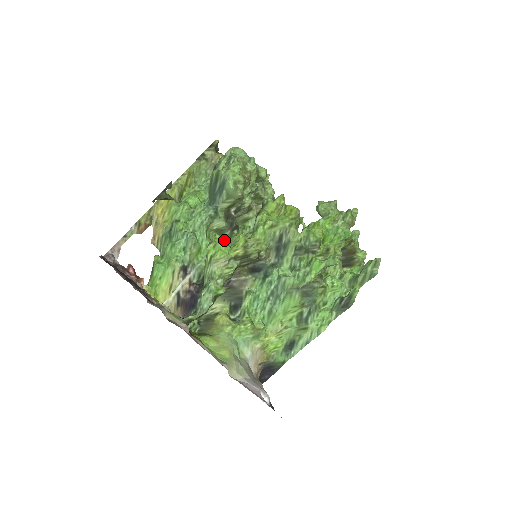
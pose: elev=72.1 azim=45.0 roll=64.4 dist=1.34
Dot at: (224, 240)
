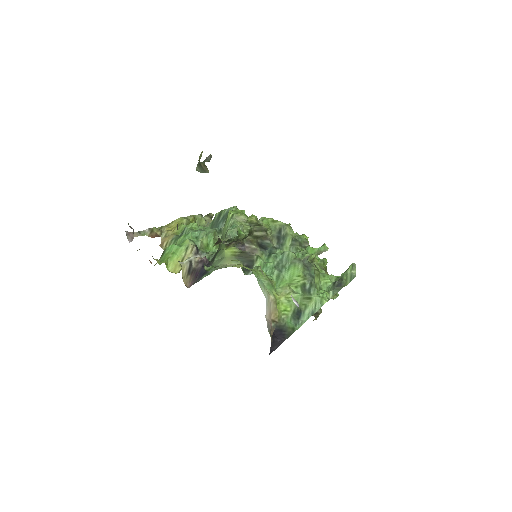
Dot at: (242, 210)
